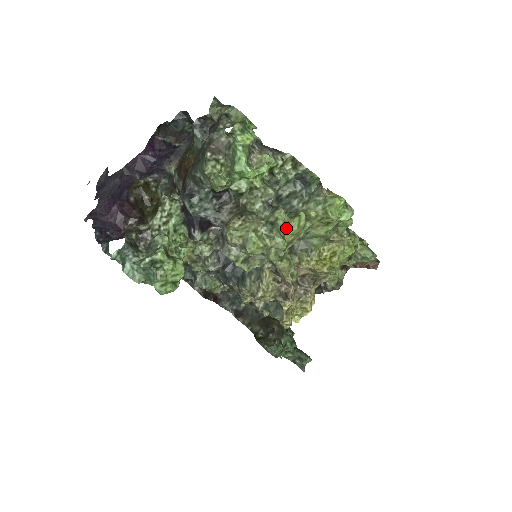
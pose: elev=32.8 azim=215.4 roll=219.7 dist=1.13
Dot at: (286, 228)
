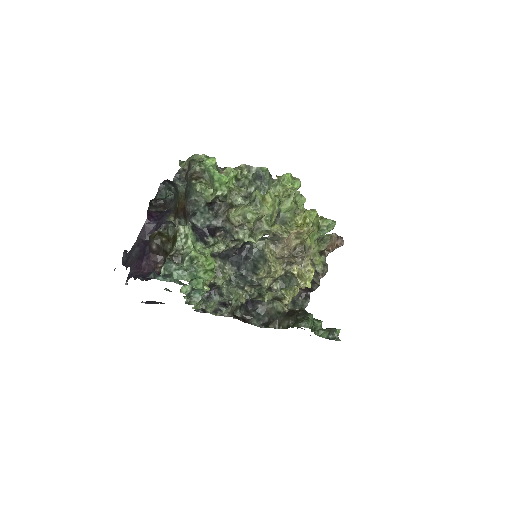
Dot at: (264, 202)
